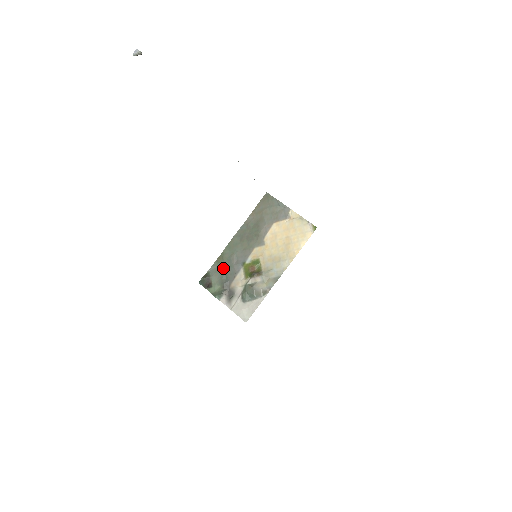
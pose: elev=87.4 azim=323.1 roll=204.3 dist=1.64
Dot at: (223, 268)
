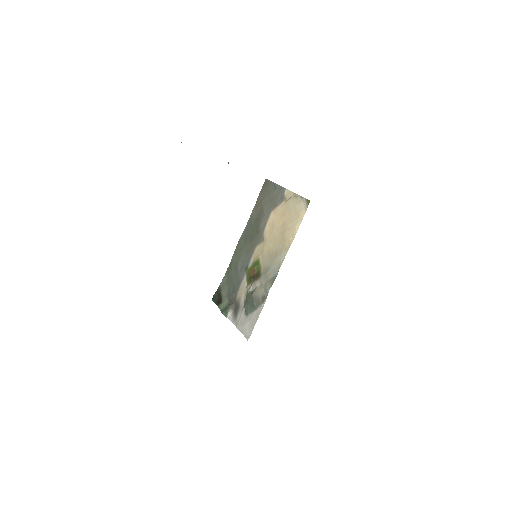
Dot at: (231, 278)
